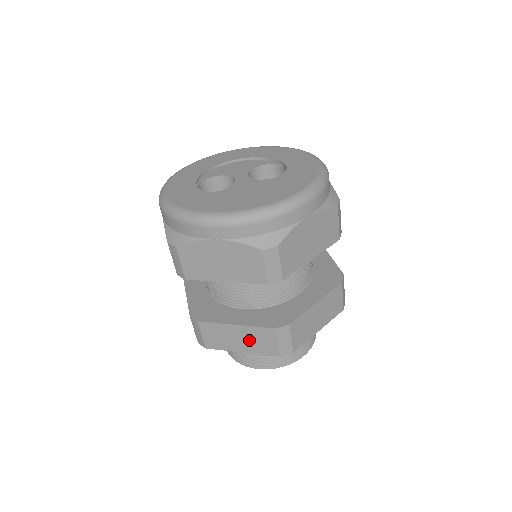
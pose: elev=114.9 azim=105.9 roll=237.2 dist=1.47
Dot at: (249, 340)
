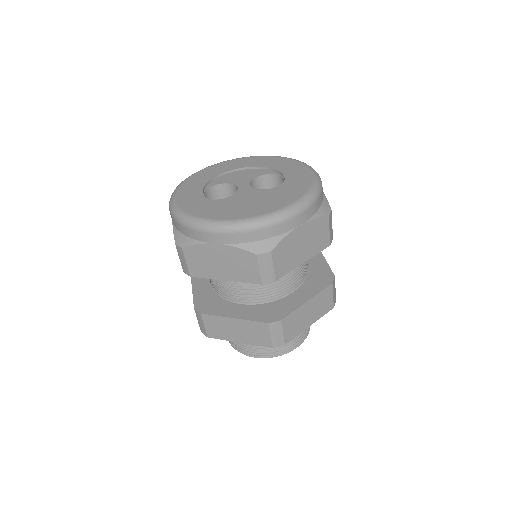
Dot at: (246, 332)
